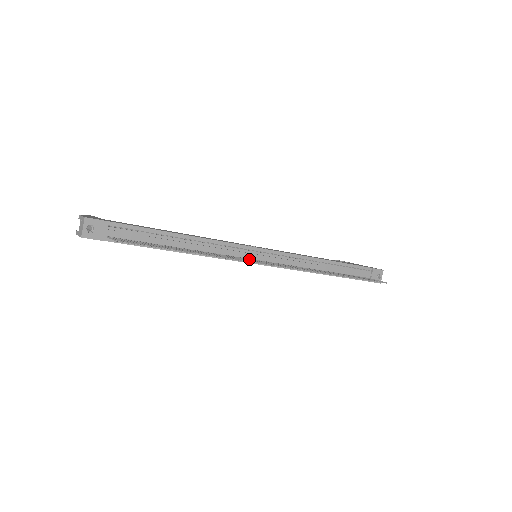
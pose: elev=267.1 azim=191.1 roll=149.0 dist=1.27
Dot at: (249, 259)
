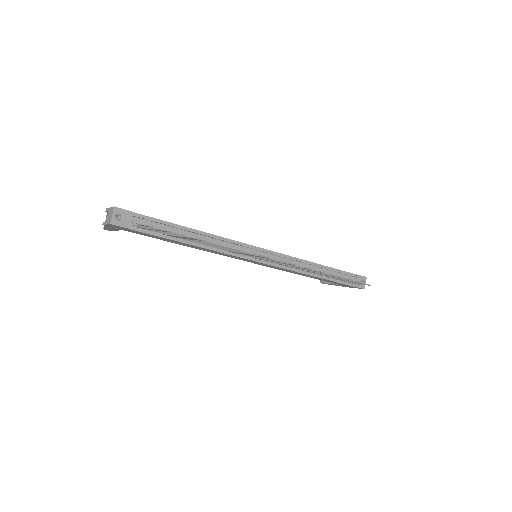
Dot at: (251, 256)
